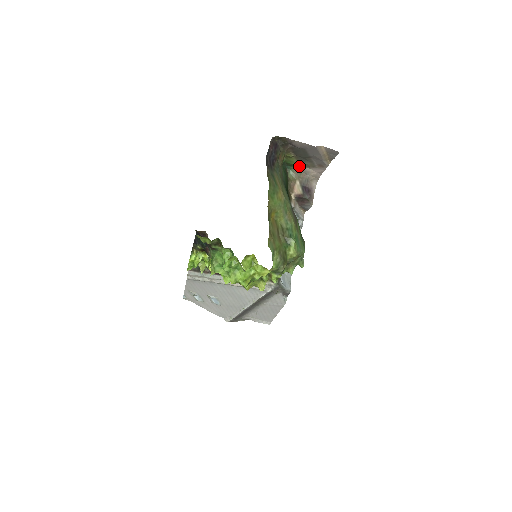
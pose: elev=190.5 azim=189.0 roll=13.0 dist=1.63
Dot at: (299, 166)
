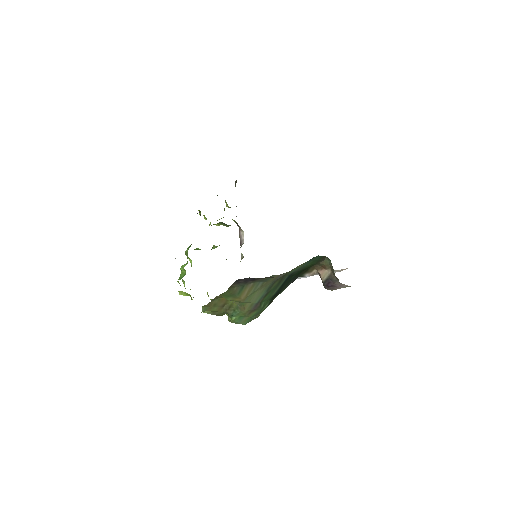
Dot at: occluded
